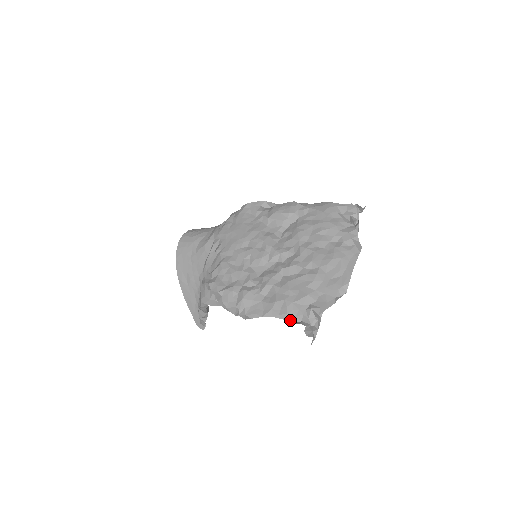
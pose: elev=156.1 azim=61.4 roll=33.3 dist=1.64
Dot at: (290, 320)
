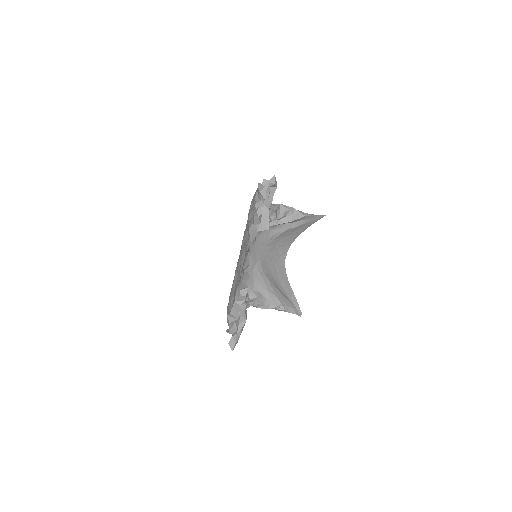
Dot at: occluded
